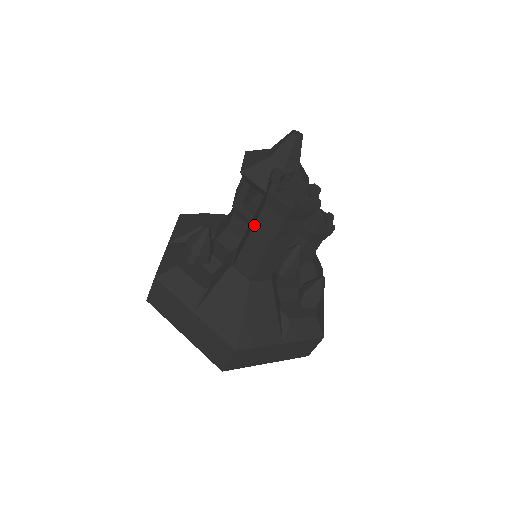
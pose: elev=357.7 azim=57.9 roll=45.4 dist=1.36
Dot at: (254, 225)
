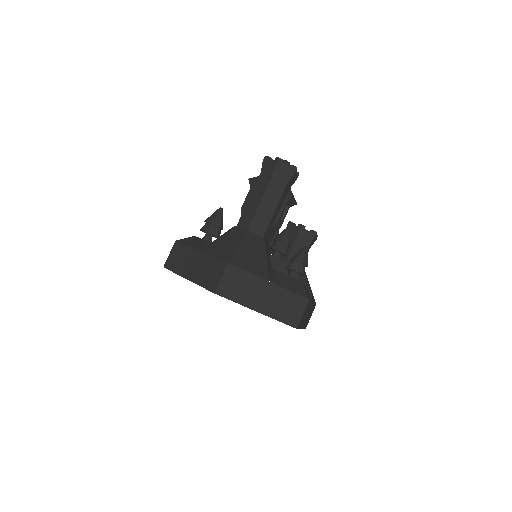
Dot at: (253, 190)
